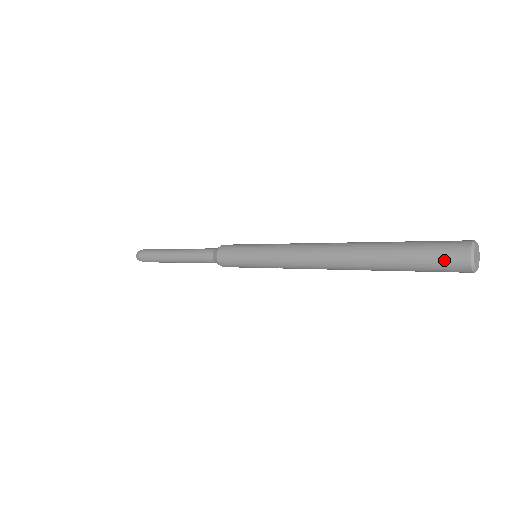
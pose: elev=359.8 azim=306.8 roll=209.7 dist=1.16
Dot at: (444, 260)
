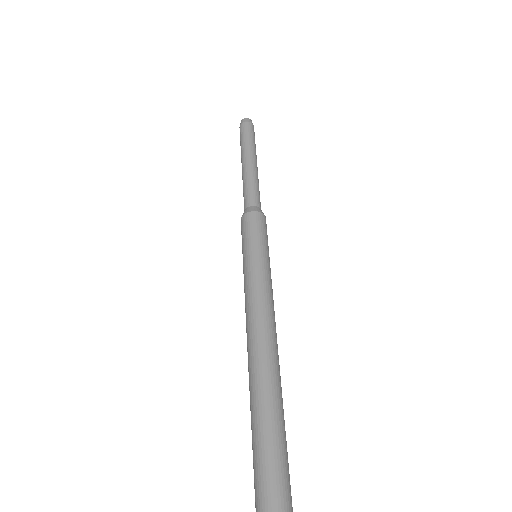
Dot at: occluded
